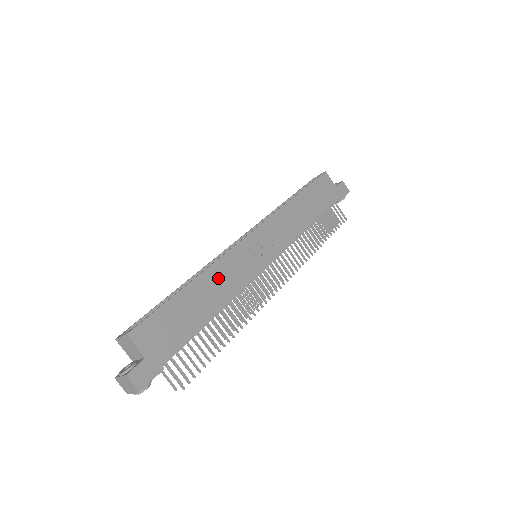
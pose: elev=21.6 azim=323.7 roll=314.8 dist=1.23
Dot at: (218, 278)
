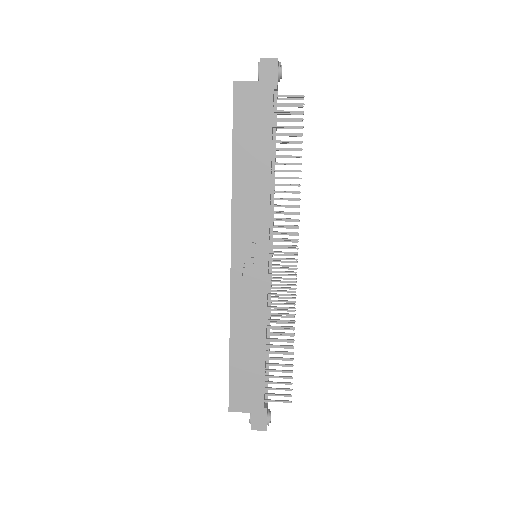
Dot at: (243, 320)
